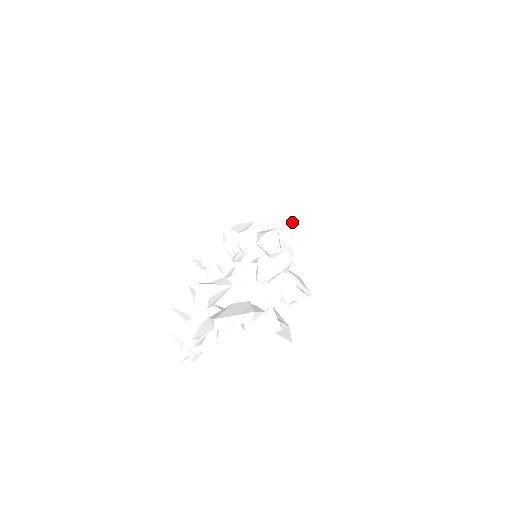
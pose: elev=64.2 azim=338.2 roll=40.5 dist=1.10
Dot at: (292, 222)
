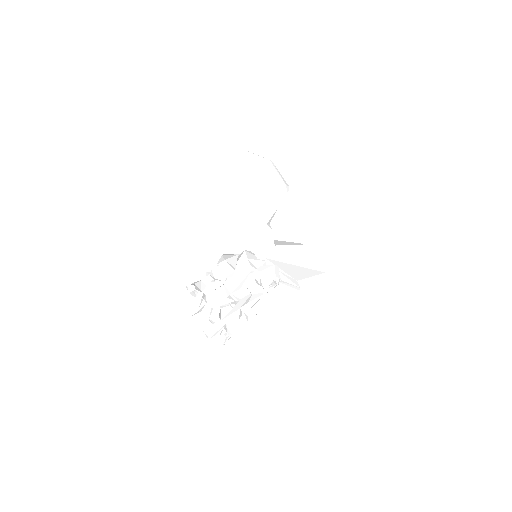
Dot at: (253, 234)
